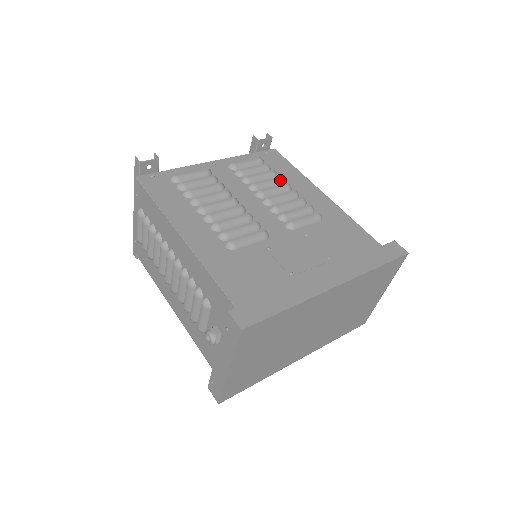
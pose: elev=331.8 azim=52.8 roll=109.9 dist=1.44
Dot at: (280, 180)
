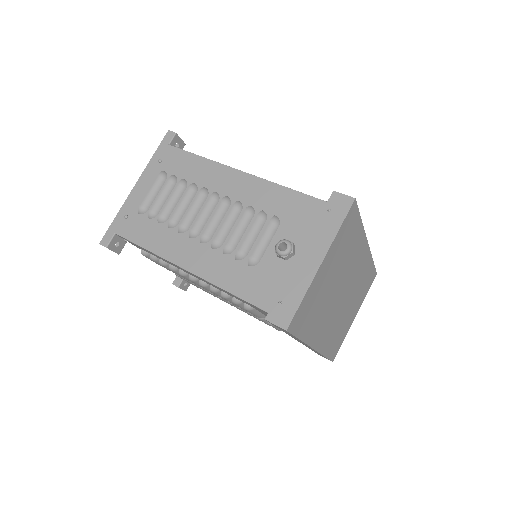
Dot at: occluded
